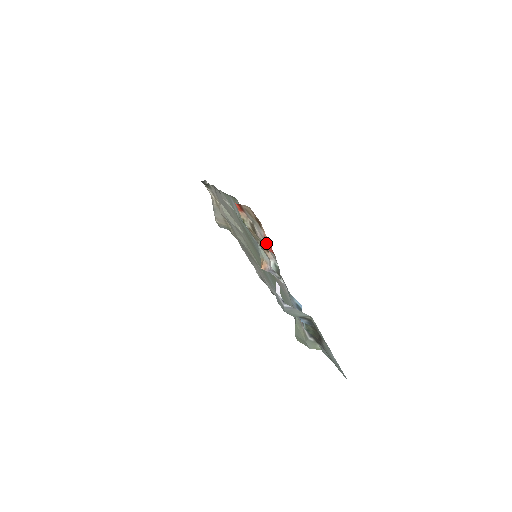
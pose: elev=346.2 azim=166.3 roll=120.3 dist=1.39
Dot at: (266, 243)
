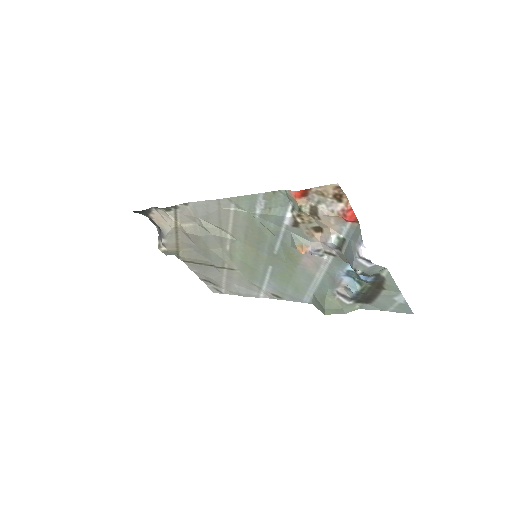
Dot at: (345, 215)
